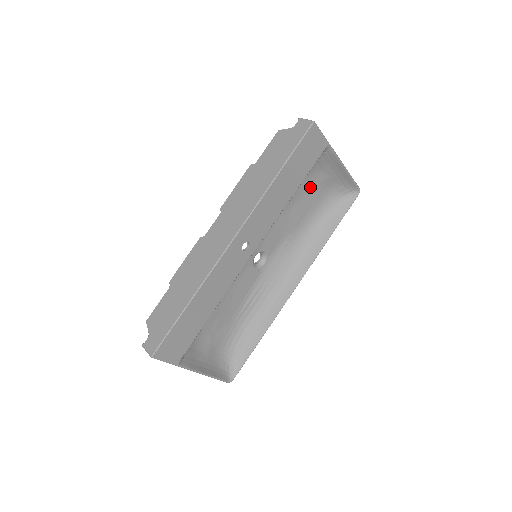
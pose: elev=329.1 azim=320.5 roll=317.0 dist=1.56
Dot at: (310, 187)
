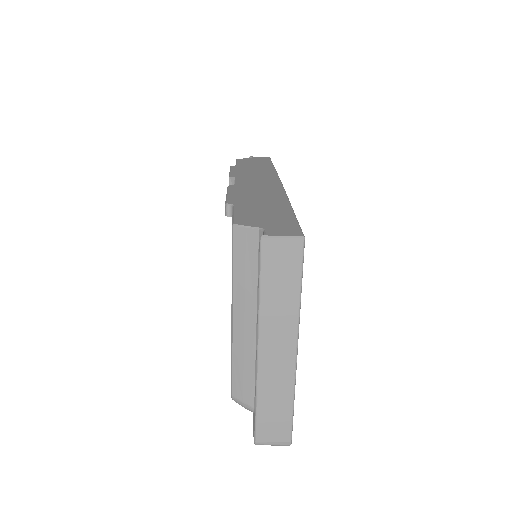
Dot at: occluded
